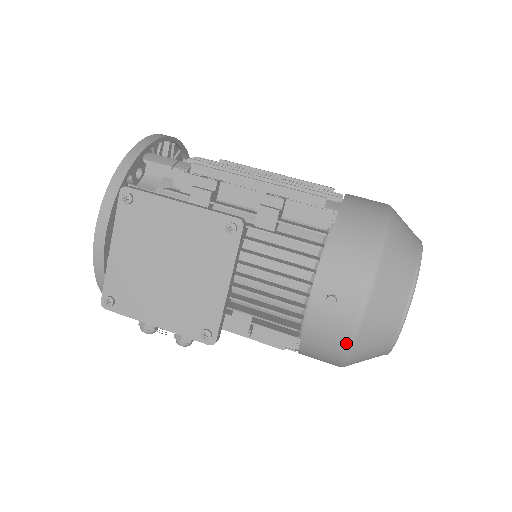
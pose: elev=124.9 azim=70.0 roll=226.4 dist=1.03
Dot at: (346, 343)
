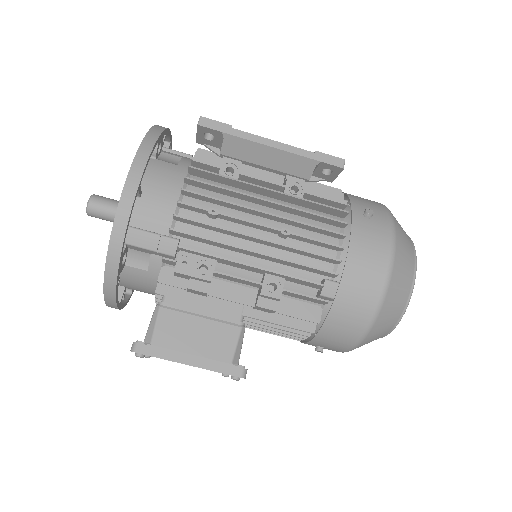
Dot at: occluded
